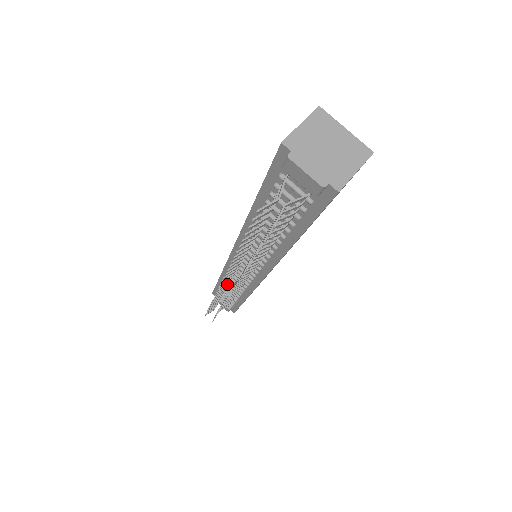
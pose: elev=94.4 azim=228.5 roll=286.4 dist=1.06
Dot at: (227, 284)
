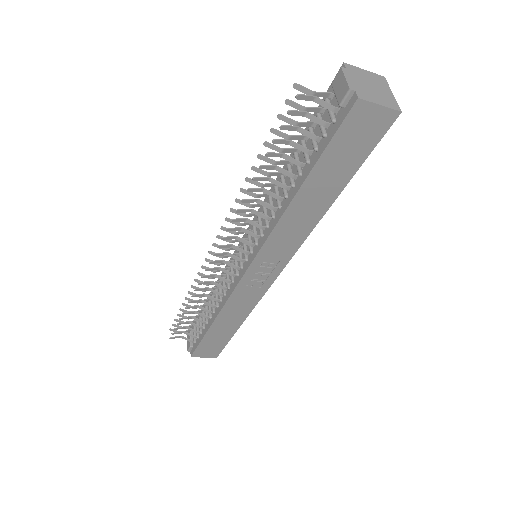
Dot at: occluded
